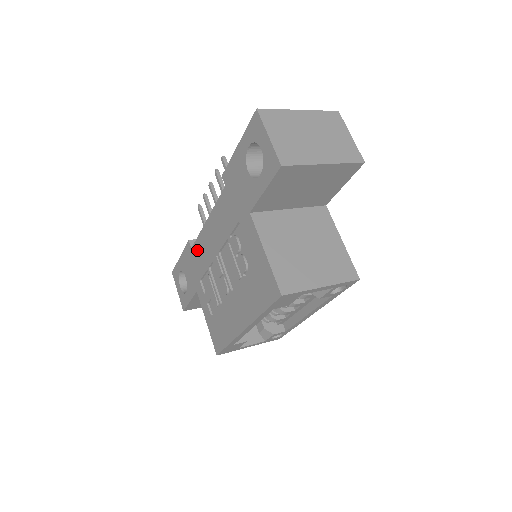
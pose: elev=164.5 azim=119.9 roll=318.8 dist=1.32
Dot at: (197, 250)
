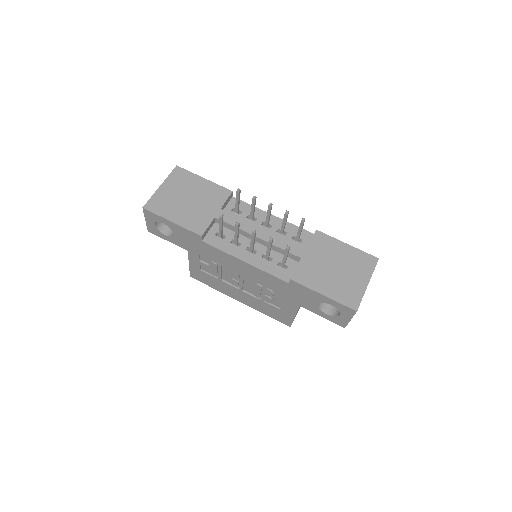
Dot at: (212, 251)
